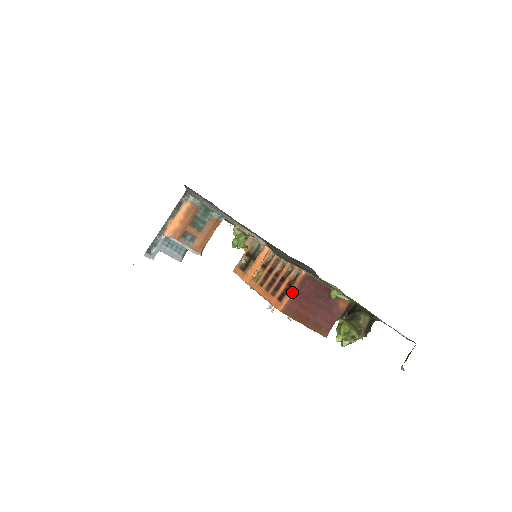
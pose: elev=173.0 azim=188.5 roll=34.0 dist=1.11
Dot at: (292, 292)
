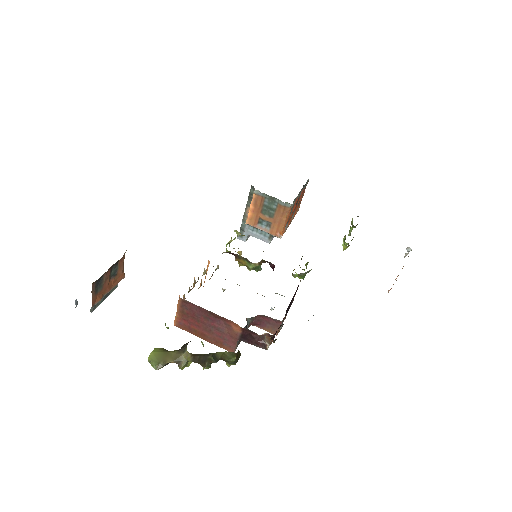
Dot at: (177, 312)
